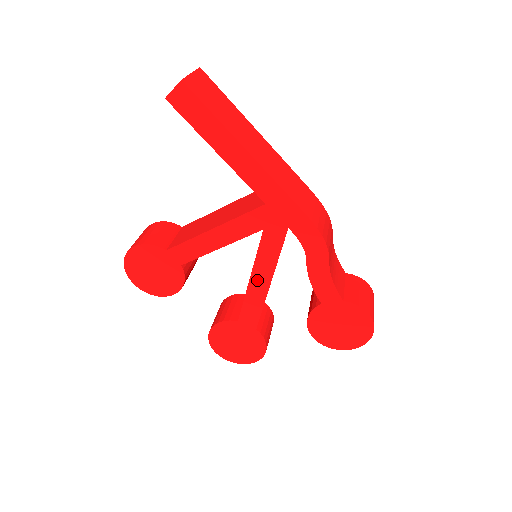
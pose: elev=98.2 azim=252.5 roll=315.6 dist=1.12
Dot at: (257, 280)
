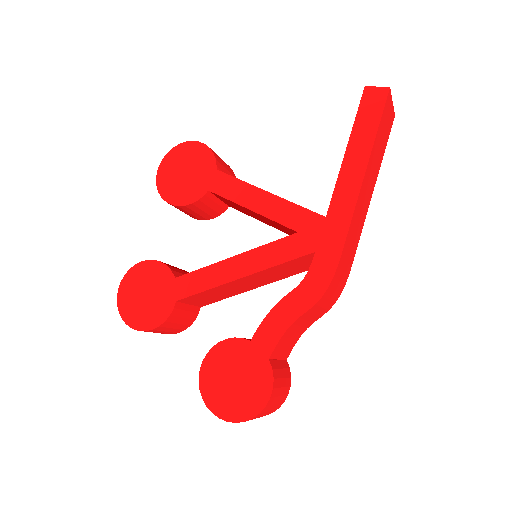
Dot at: (237, 263)
